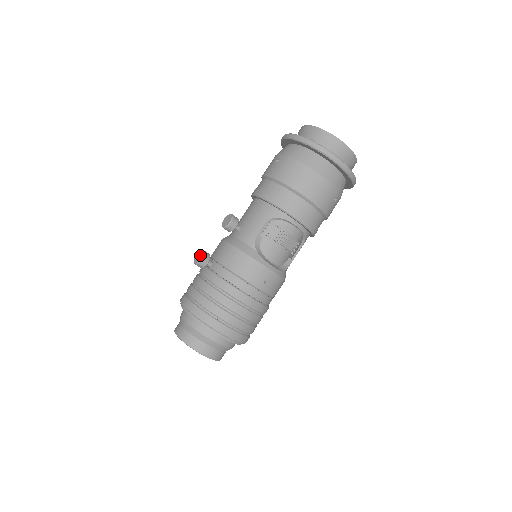
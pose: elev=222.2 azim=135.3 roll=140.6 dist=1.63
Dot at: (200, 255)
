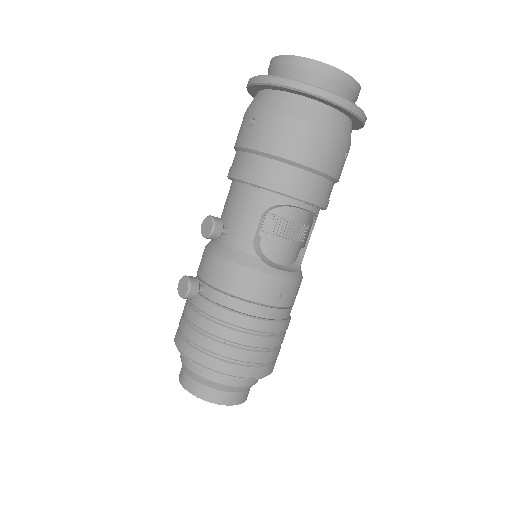
Dot at: (184, 284)
